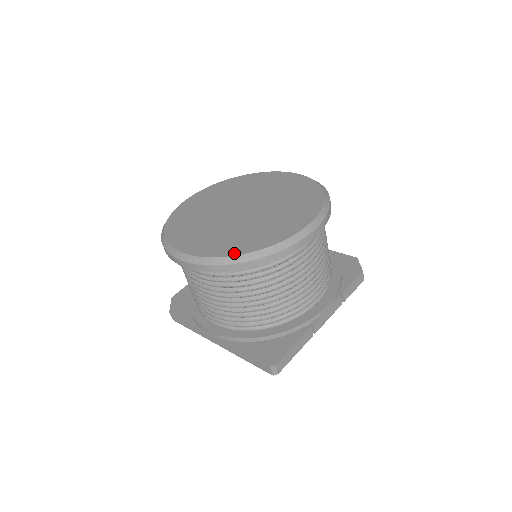
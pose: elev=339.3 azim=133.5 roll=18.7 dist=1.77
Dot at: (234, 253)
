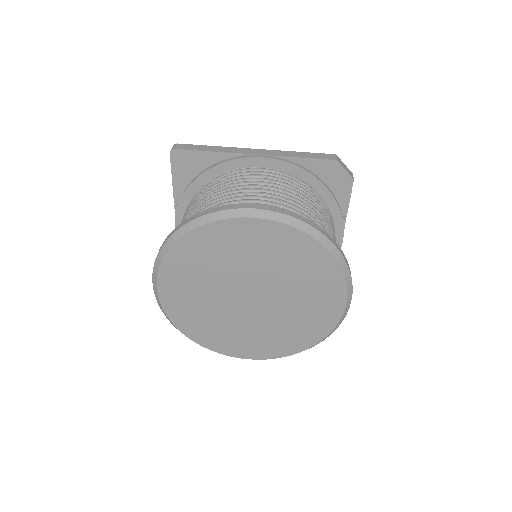
Dot at: (299, 350)
